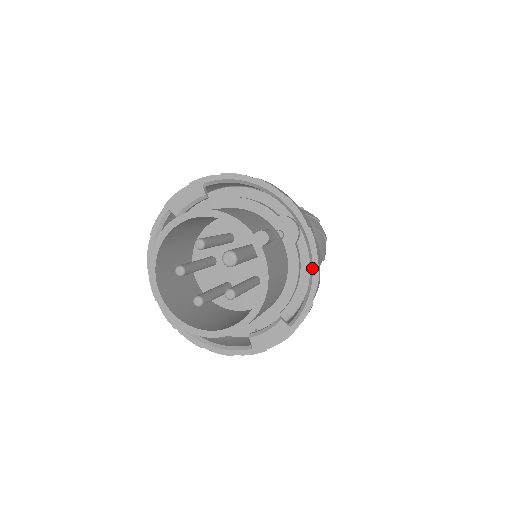
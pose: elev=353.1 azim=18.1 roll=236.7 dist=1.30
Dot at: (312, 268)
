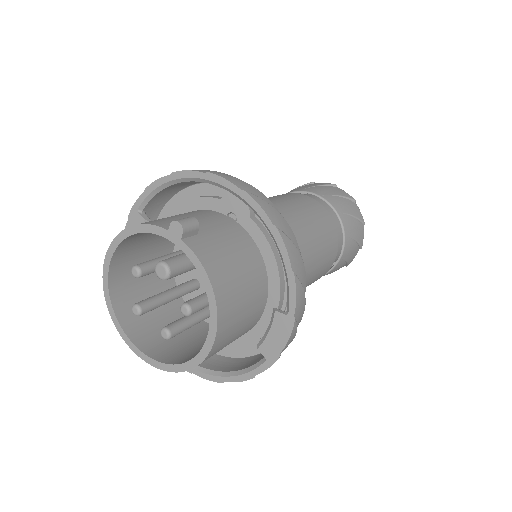
Dot at: (271, 234)
